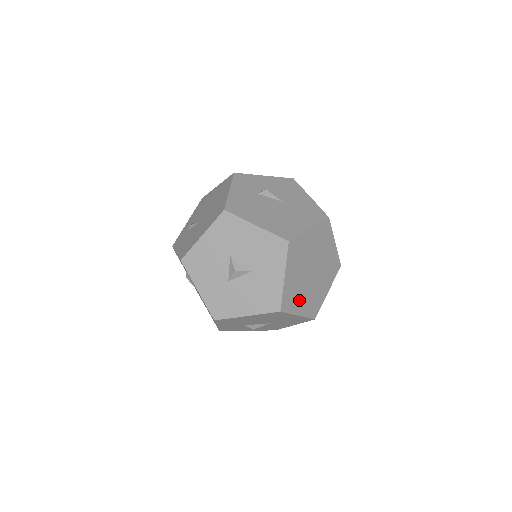
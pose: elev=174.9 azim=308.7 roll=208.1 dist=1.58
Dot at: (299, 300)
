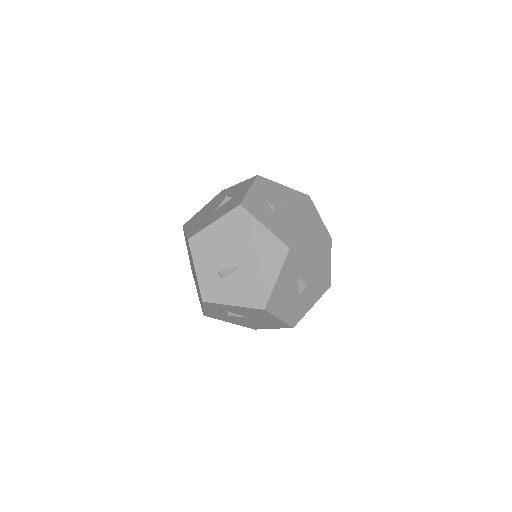
Dot at: occluded
